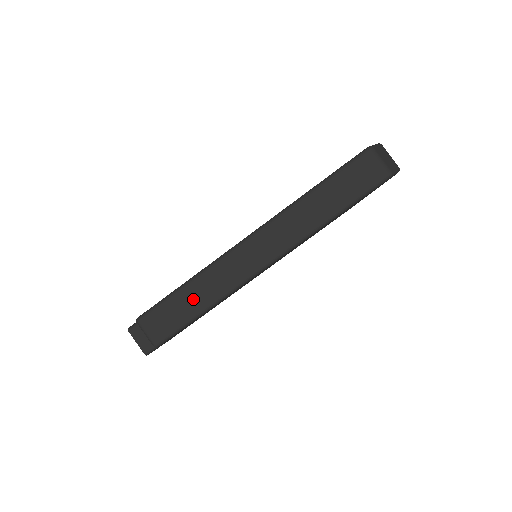
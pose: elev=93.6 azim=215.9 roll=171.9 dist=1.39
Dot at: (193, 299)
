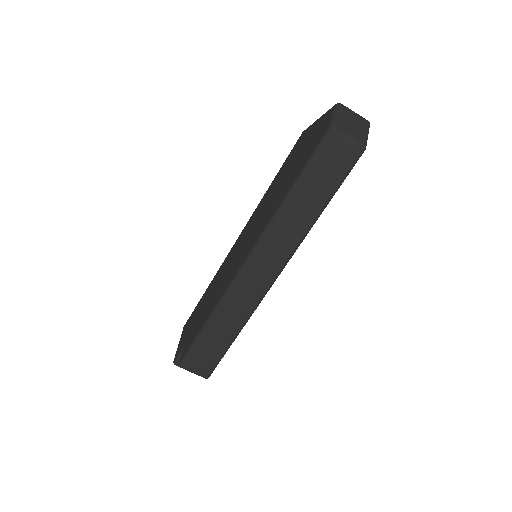
Dot at: (220, 333)
